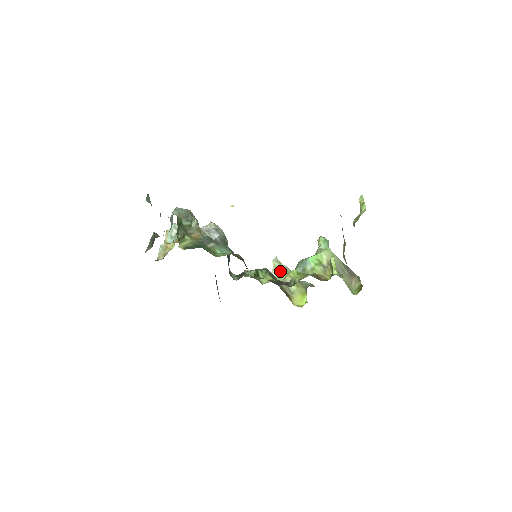
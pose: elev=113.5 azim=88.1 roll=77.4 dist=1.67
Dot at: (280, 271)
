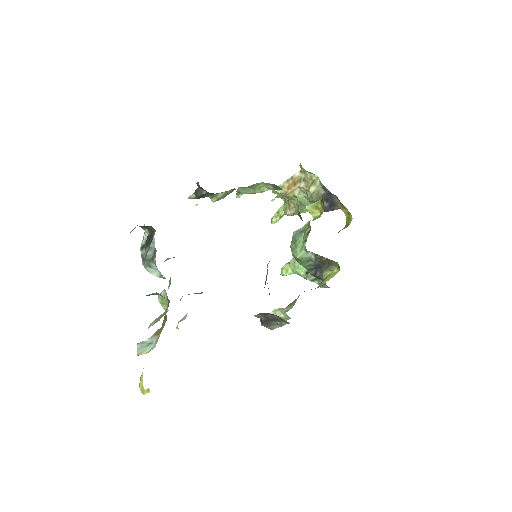
Dot at: (288, 306)
